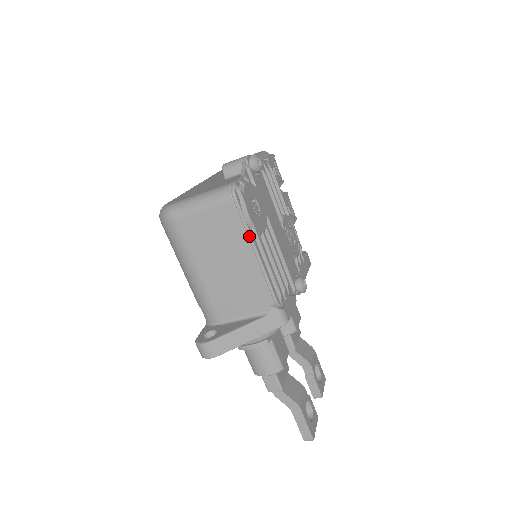
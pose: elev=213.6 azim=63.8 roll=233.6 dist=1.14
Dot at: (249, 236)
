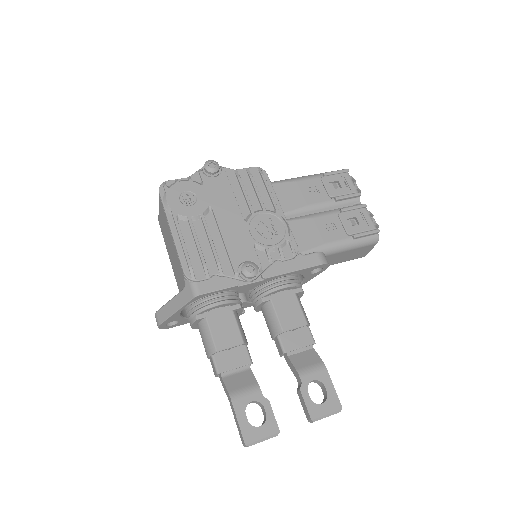
Dot at: (167, 219)
